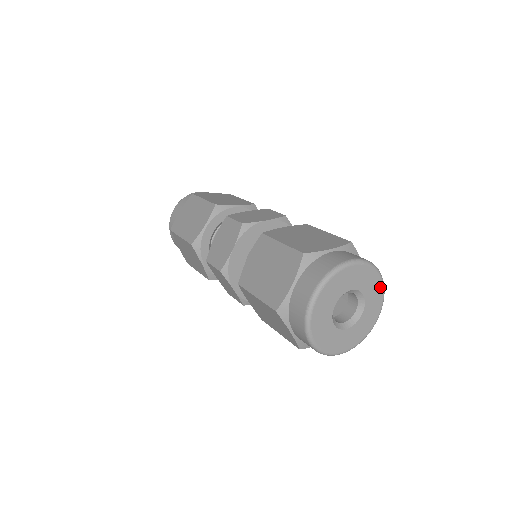
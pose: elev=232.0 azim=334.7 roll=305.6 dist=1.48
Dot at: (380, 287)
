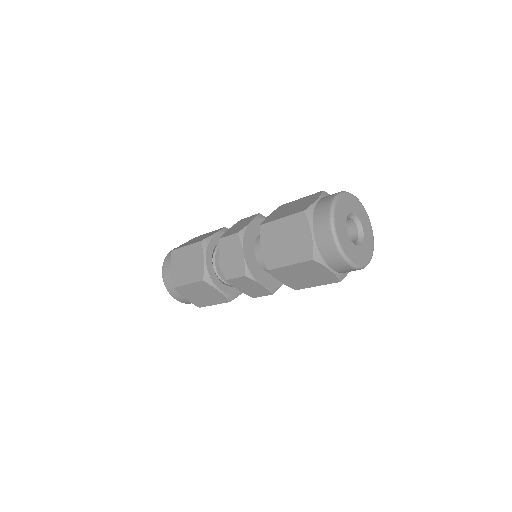
Dot at: (361, 206)
